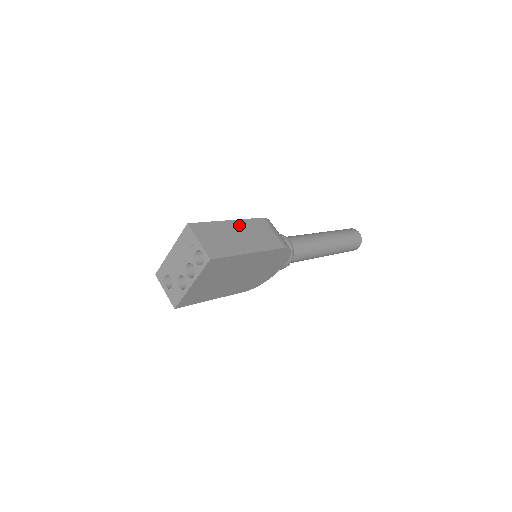
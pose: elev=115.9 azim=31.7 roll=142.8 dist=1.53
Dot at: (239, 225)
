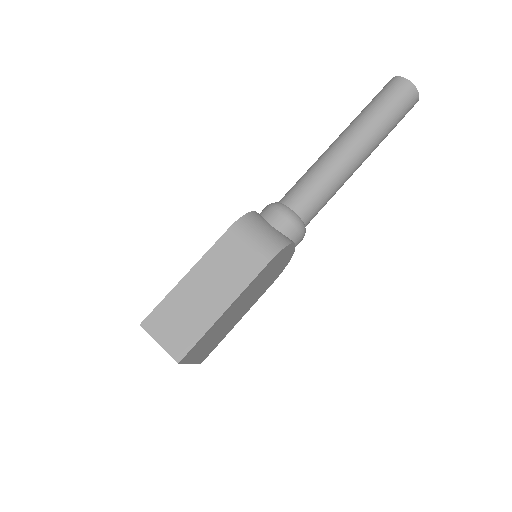
Dot at: (200, 272)
